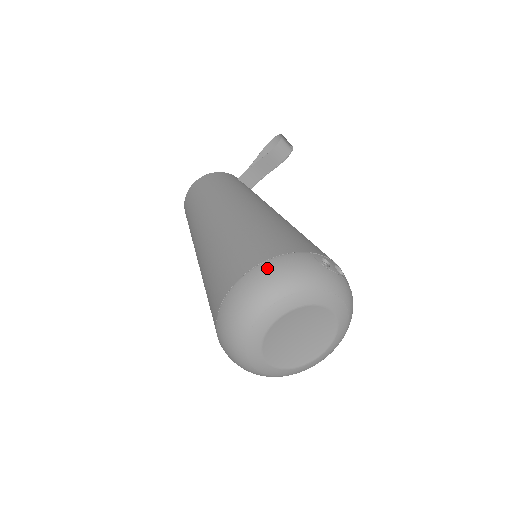
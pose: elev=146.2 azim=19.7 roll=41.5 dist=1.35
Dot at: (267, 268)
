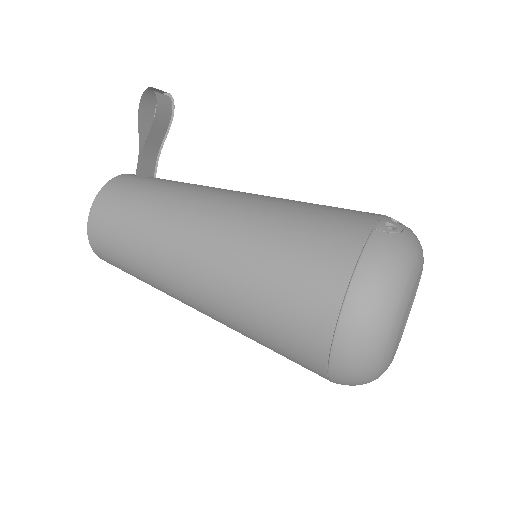
Dot at: (363, 286)
